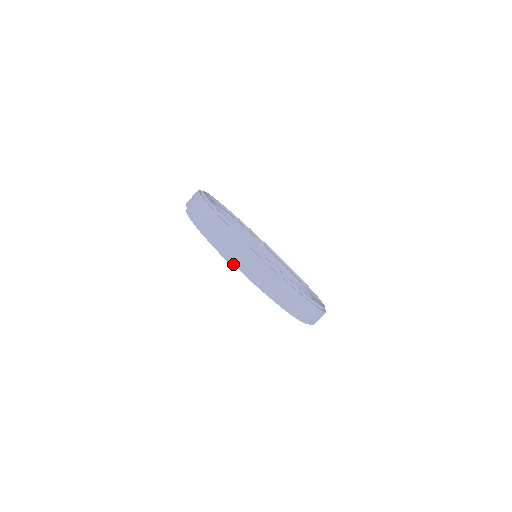
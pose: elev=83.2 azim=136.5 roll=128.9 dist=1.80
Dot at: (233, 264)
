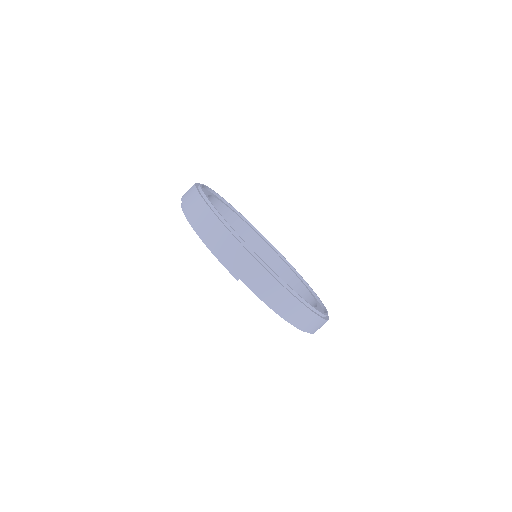
Dot at: (236, 275)
